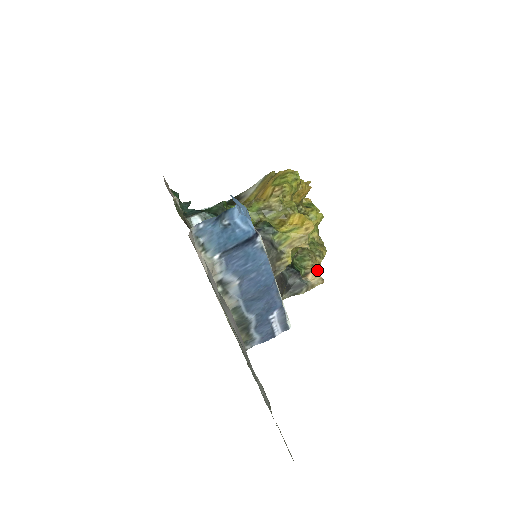
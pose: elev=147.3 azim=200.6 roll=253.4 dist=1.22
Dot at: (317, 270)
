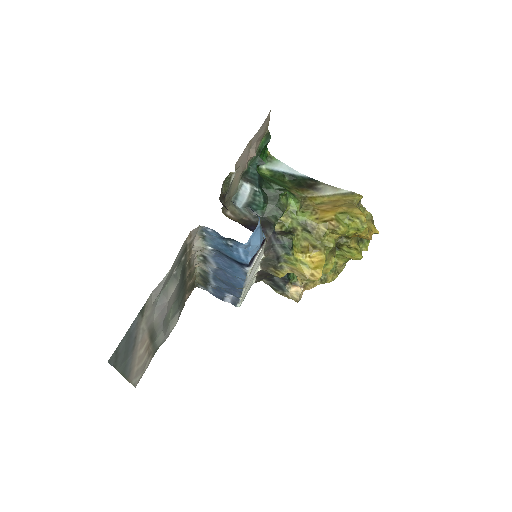
Dot at: (307, 288)
